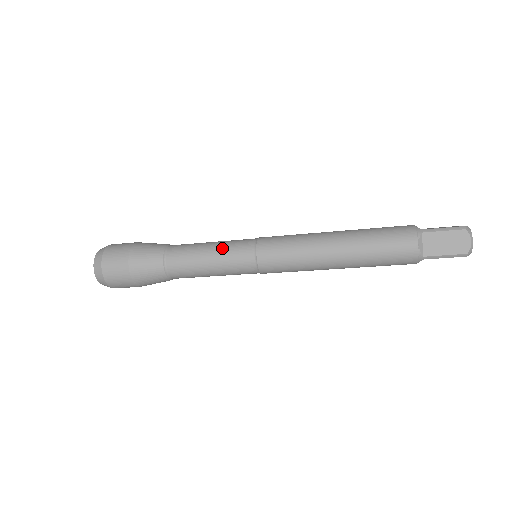
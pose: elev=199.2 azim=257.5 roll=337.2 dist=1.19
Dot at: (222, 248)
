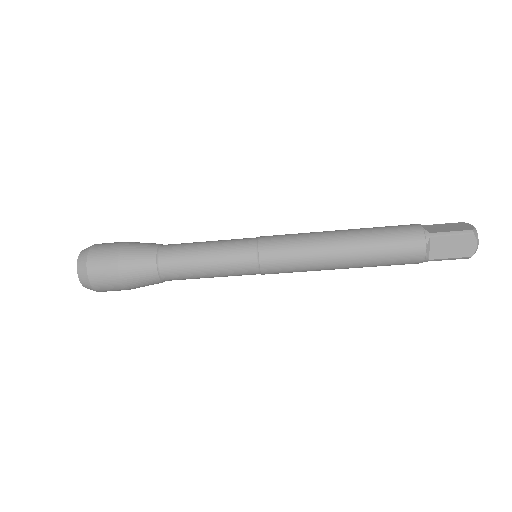
Dot at: (221, 253)
